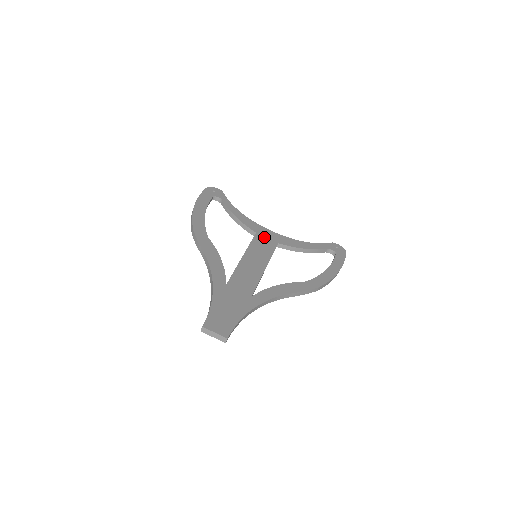
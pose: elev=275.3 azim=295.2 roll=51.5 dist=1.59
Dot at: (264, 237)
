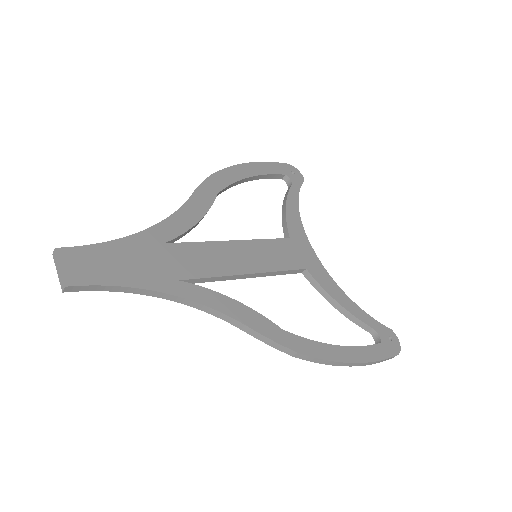
Dot at: (295, 249)
